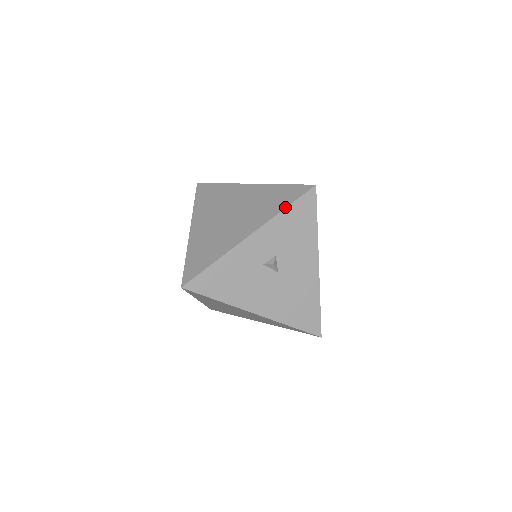
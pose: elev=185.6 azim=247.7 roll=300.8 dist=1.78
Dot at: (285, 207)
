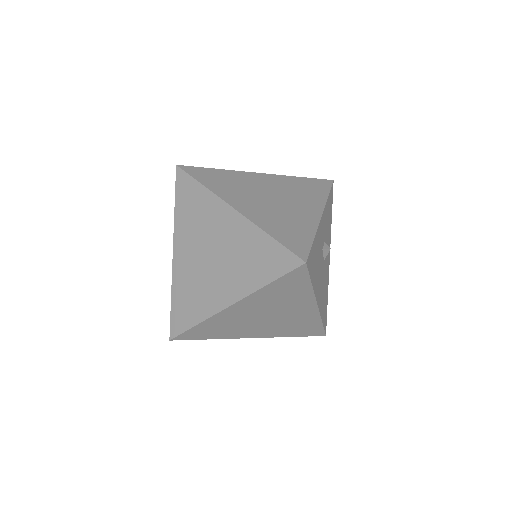
Dot at: (328, 194)
